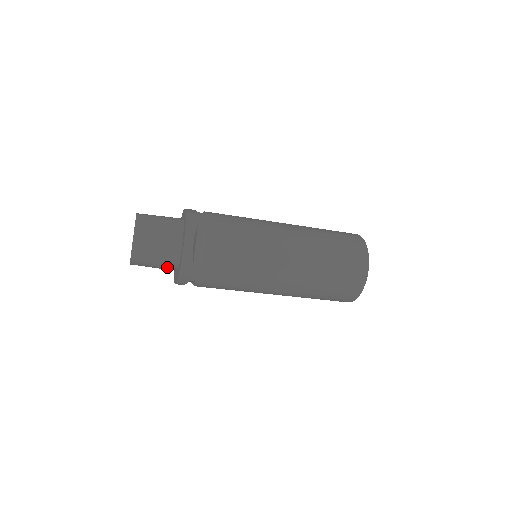
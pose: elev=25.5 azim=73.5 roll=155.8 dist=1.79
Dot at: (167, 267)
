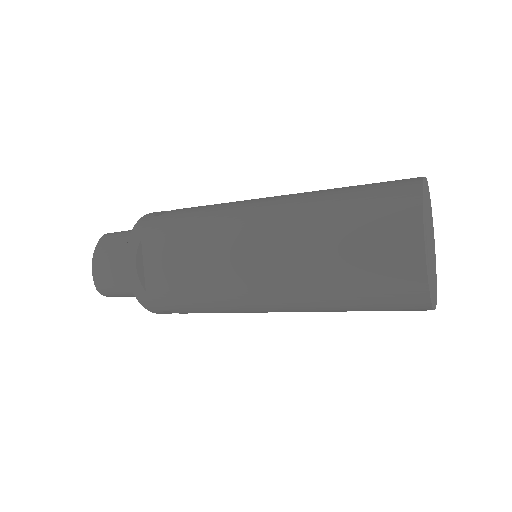
Dot at: occluded
